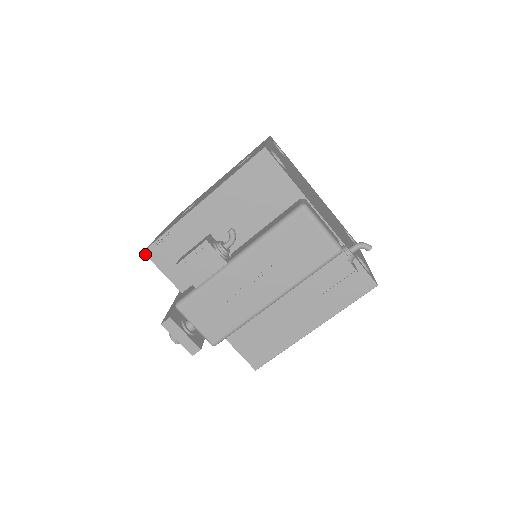
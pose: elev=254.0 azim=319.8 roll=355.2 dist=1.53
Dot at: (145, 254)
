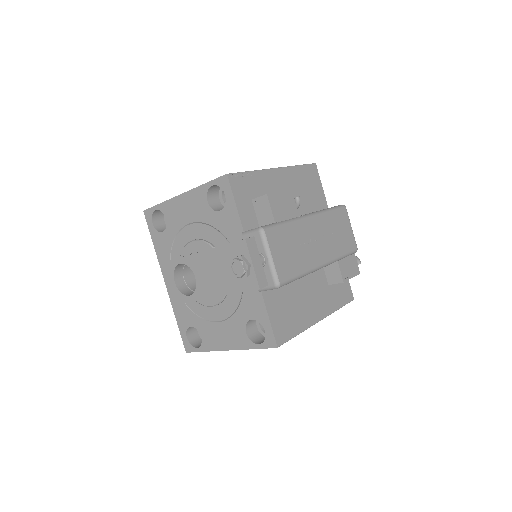
Dot at: (228, 177)
